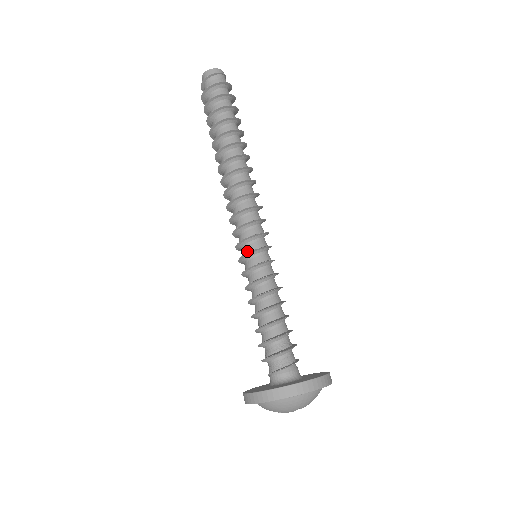
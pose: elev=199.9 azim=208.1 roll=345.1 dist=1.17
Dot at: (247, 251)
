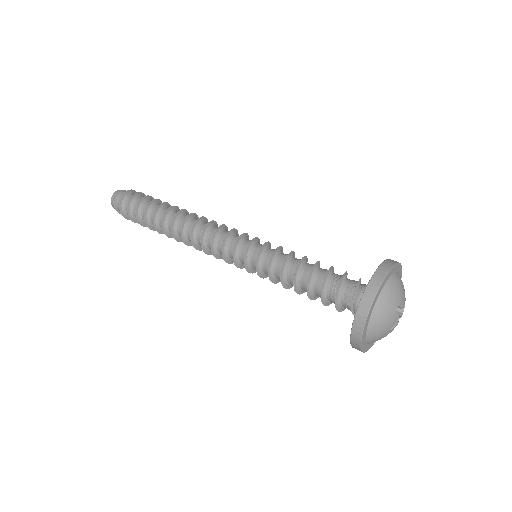
Dot at: (244, 262)
